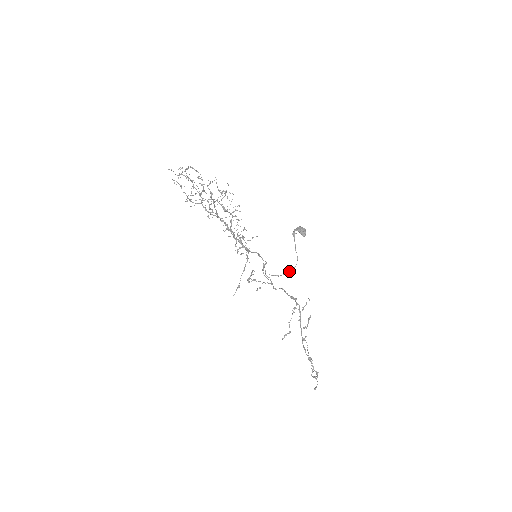
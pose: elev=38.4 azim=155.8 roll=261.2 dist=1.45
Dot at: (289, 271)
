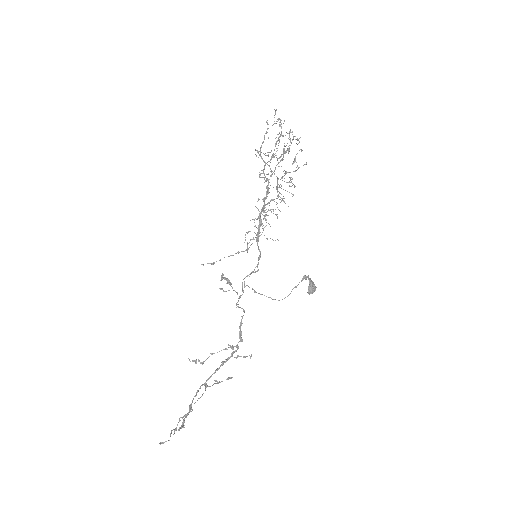
Dot at: (269, 297)
